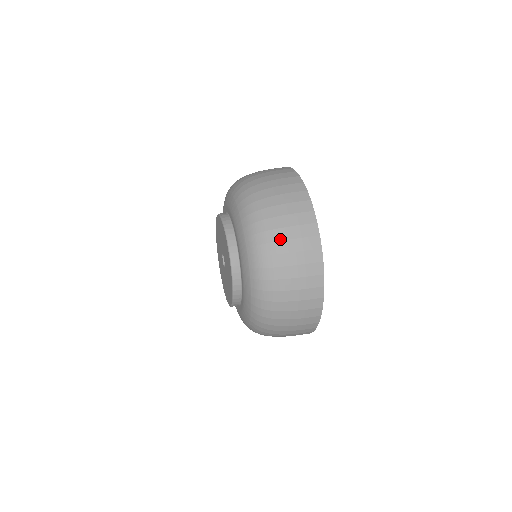
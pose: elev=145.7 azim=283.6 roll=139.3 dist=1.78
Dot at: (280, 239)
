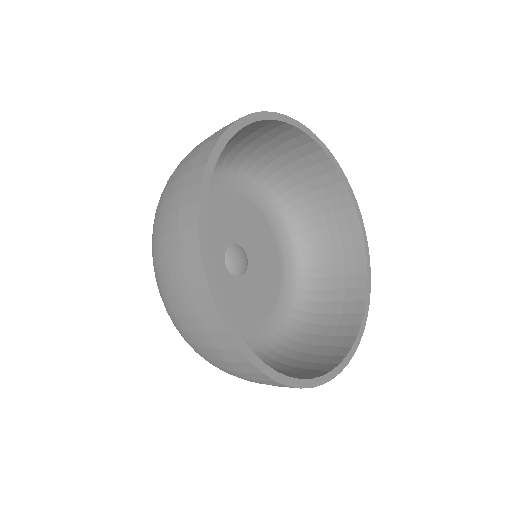
Dot at: (161, 234)
